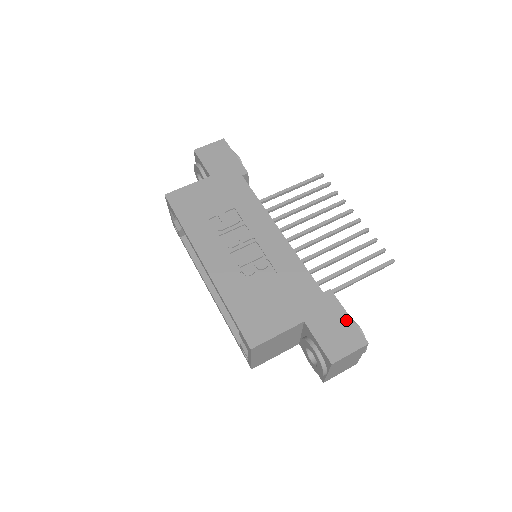
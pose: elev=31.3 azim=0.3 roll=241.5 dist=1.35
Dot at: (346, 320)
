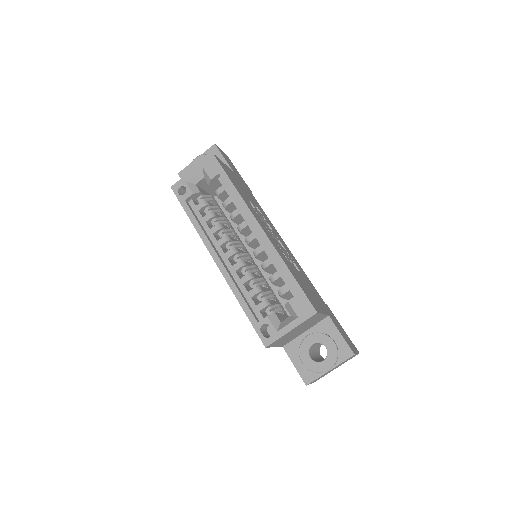
Dot at: occluded
